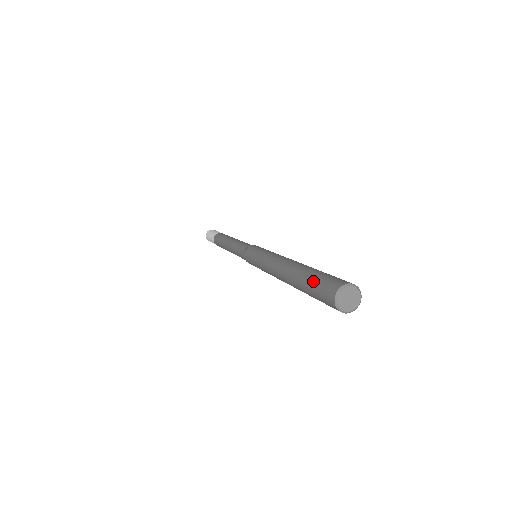
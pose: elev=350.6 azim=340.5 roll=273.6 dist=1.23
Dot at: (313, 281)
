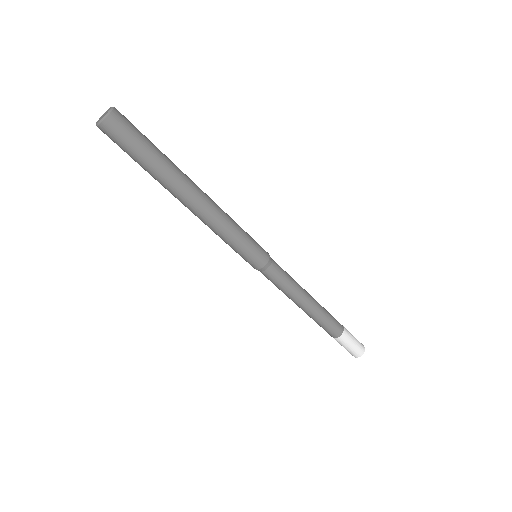
Dot at: occluded
